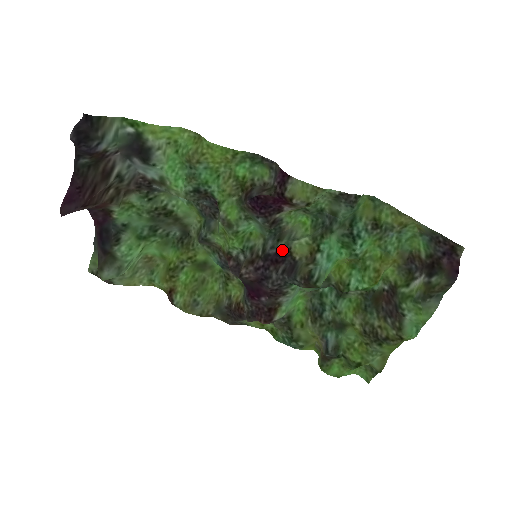
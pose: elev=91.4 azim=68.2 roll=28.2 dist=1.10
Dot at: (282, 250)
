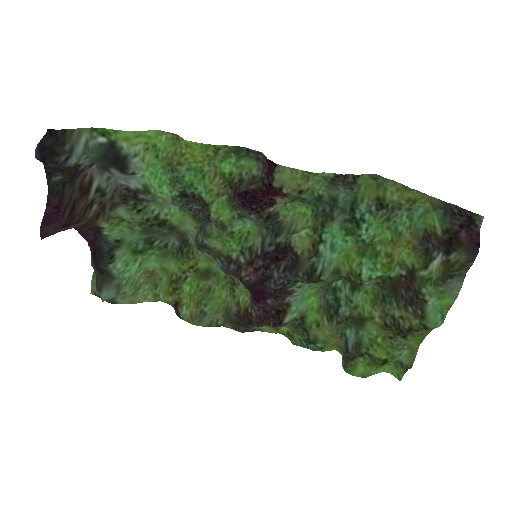
Dot at: (281, 246)
